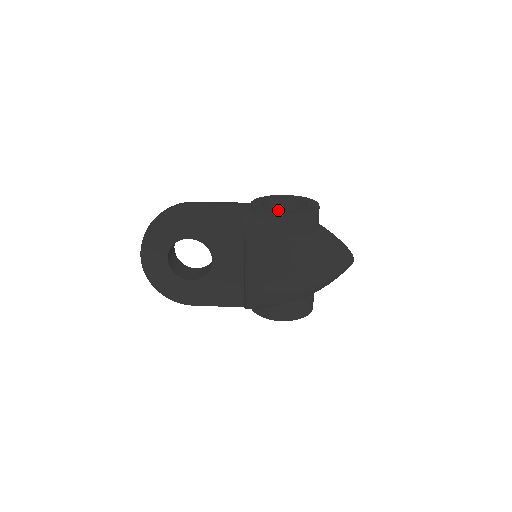
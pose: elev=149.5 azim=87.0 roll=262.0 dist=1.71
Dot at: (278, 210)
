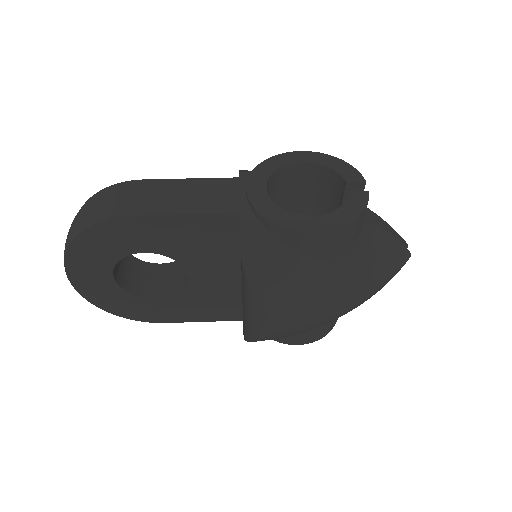
Dot at: (300, 217)
